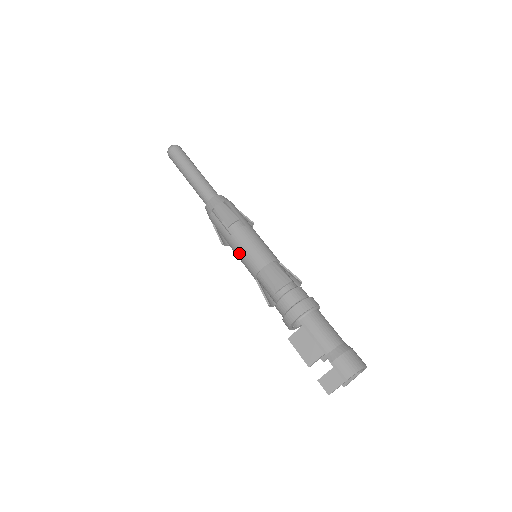
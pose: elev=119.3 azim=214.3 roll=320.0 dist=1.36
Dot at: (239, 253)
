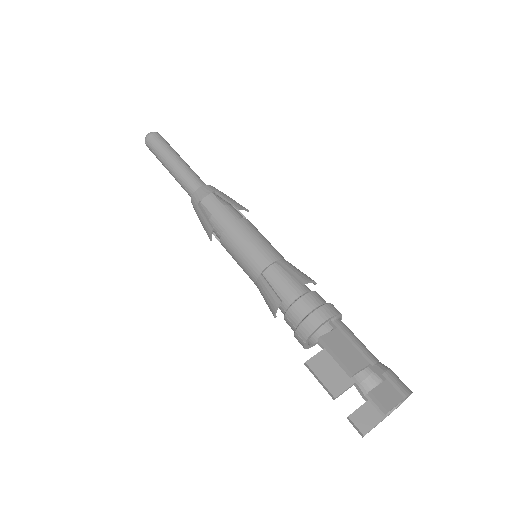
Dot at: (245, 239)
